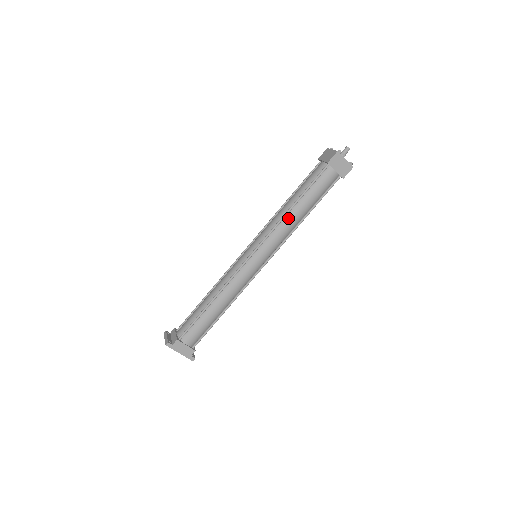
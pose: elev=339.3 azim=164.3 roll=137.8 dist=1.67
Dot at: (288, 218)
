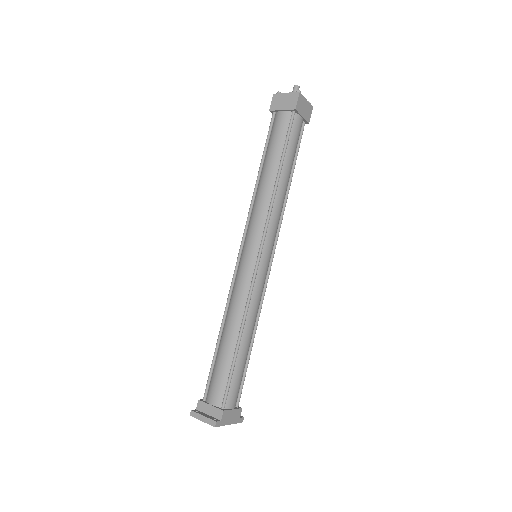
Dot at: (278, 193)
